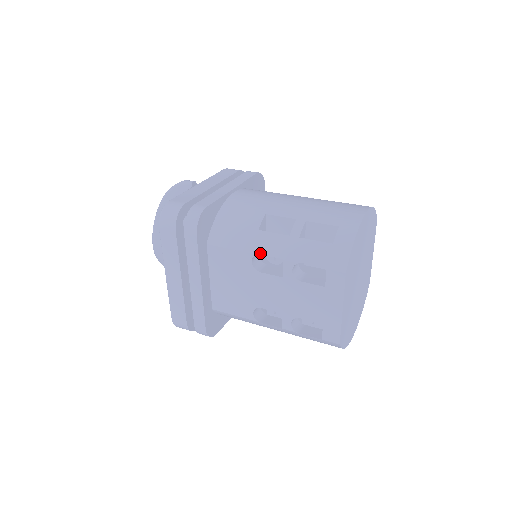
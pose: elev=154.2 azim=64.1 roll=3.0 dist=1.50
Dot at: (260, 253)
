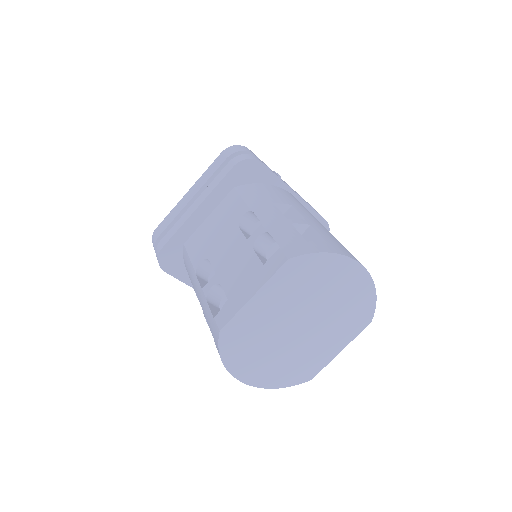
Dot at: (255, 211)
